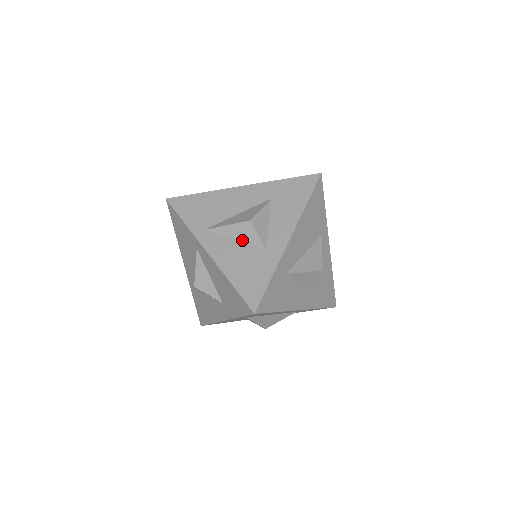
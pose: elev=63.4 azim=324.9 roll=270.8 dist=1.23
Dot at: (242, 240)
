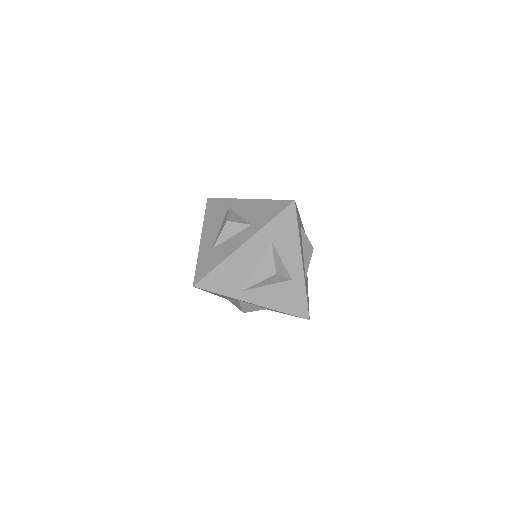
Dot at: (273, 283)
